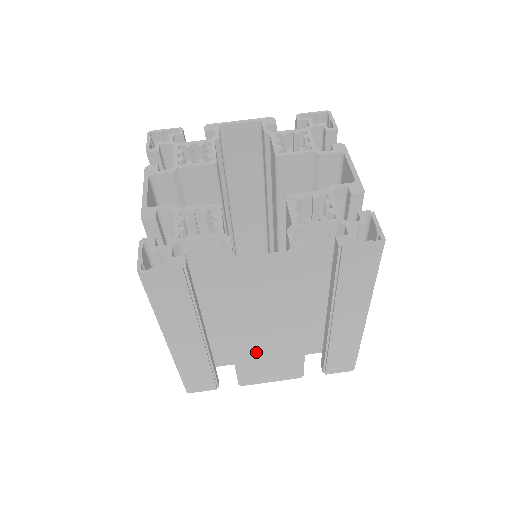
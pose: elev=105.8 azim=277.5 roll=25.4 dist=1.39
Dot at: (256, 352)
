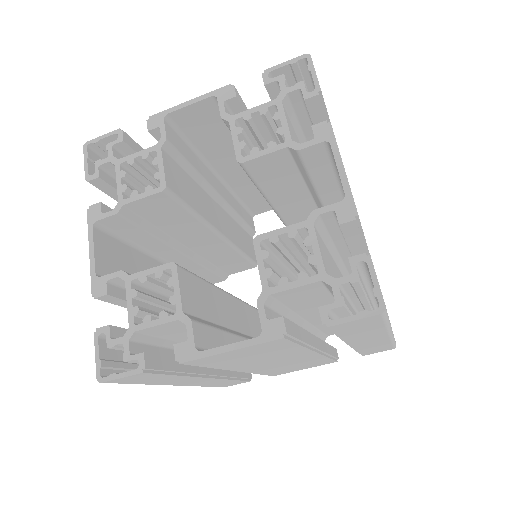
Dot at: (274, 368)
